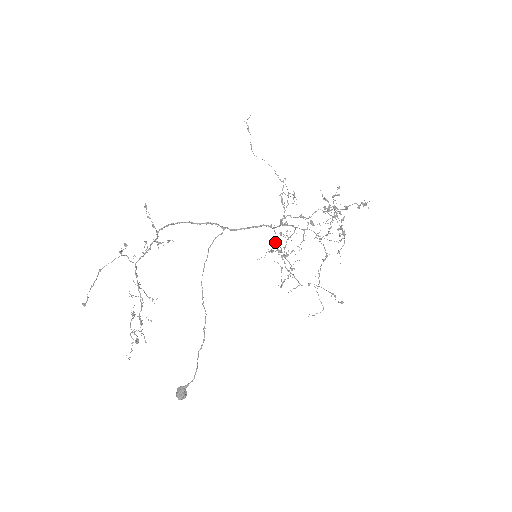
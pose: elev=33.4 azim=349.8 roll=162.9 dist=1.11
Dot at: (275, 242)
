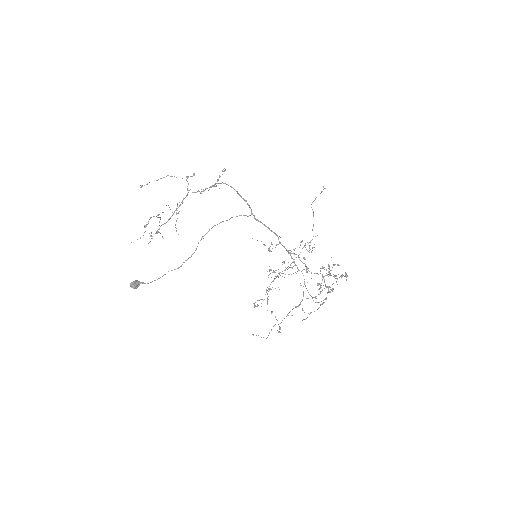
Dot at: occluded
